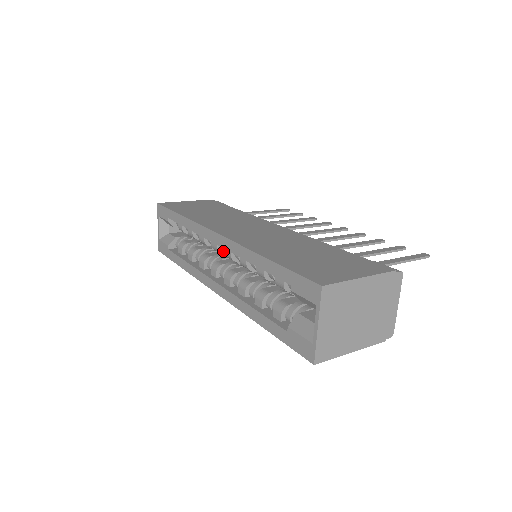
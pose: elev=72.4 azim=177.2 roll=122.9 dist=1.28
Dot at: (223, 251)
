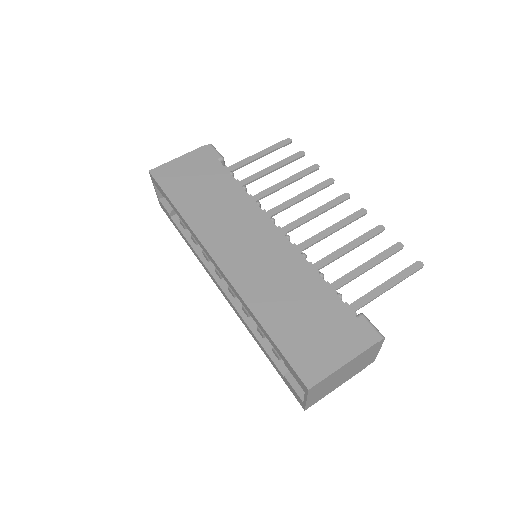
Dot at: occluded
